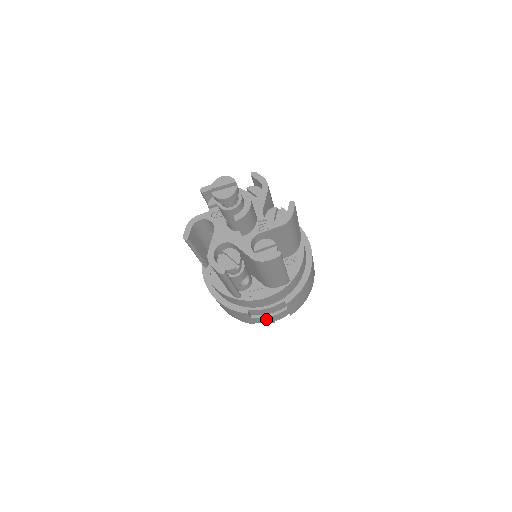
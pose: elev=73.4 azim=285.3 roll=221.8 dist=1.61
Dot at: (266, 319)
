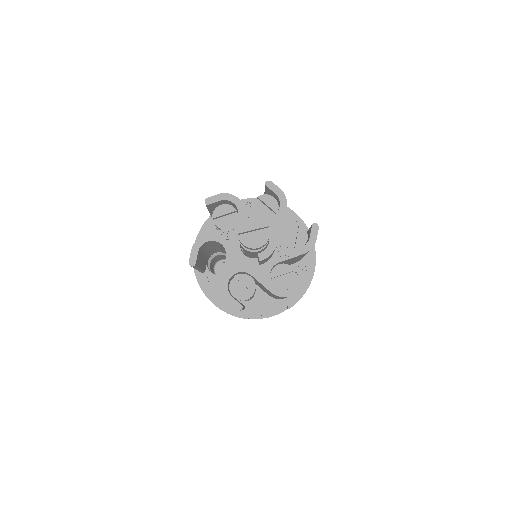
Dot at: occluded
